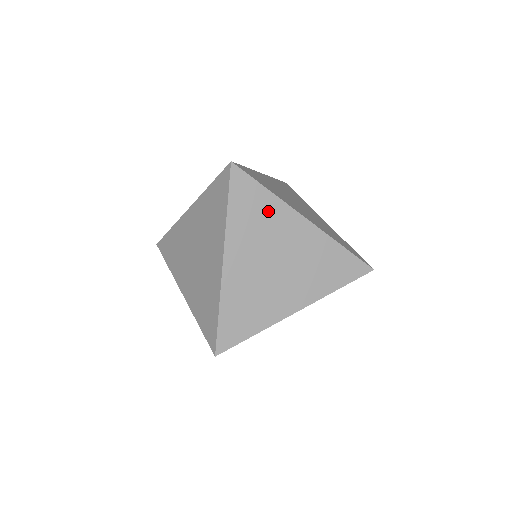
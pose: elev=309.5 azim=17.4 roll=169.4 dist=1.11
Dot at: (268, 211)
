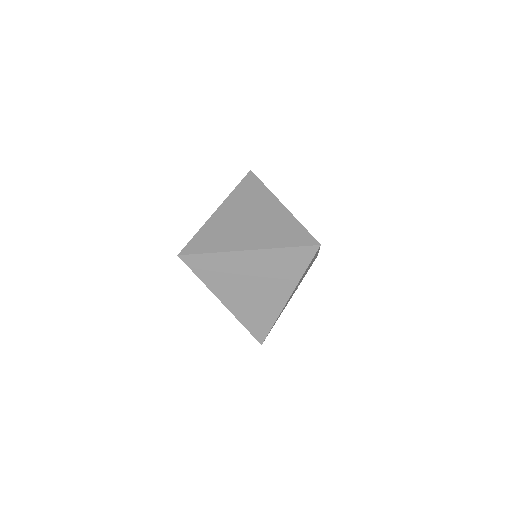
Dot at: occluded
